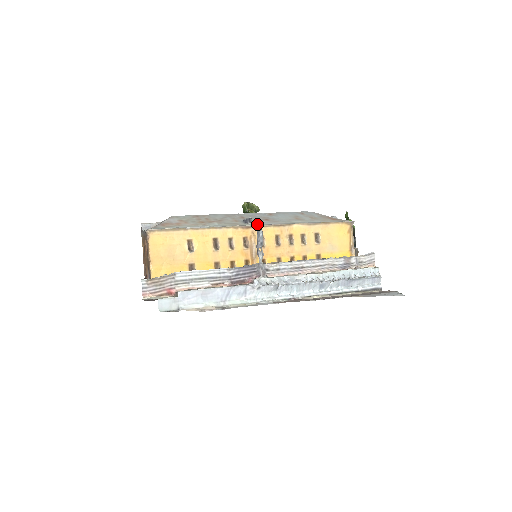
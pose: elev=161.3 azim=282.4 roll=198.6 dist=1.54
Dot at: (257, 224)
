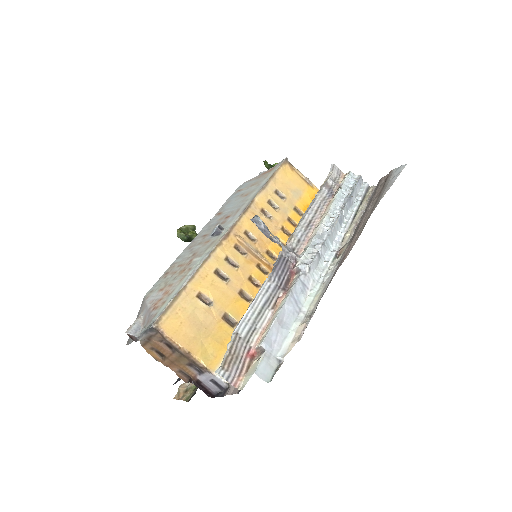
Dot at: (230, 225)
